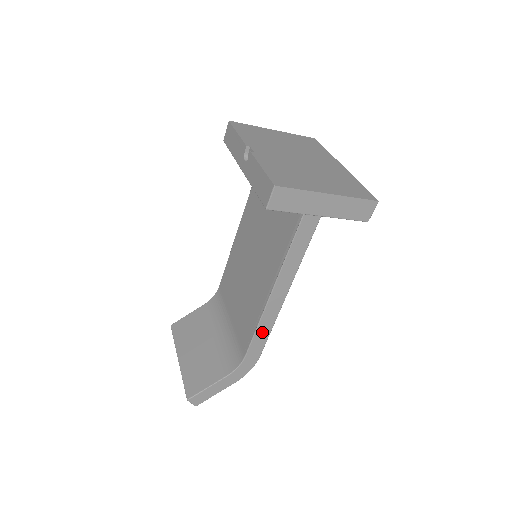
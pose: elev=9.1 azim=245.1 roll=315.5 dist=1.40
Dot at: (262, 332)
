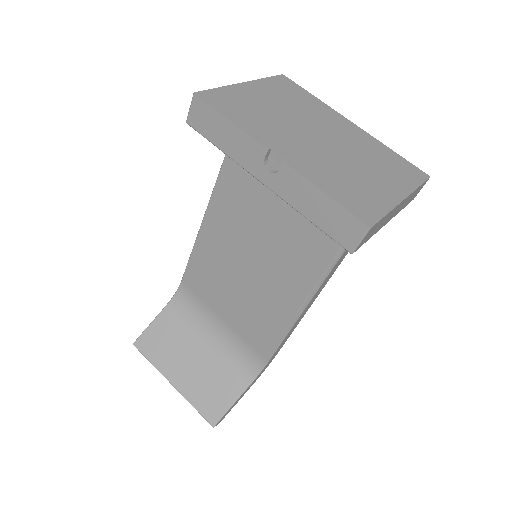
Dot at: (287, 336)
